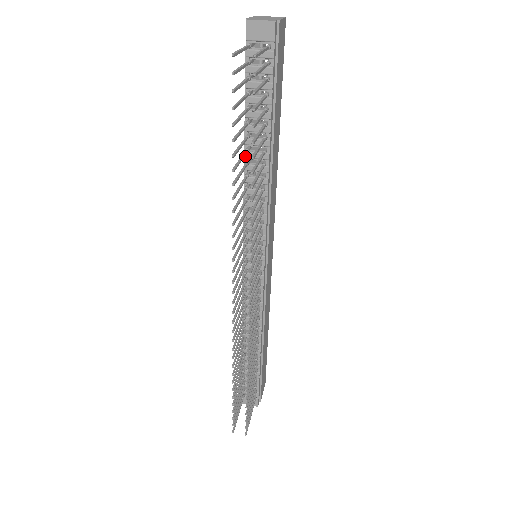
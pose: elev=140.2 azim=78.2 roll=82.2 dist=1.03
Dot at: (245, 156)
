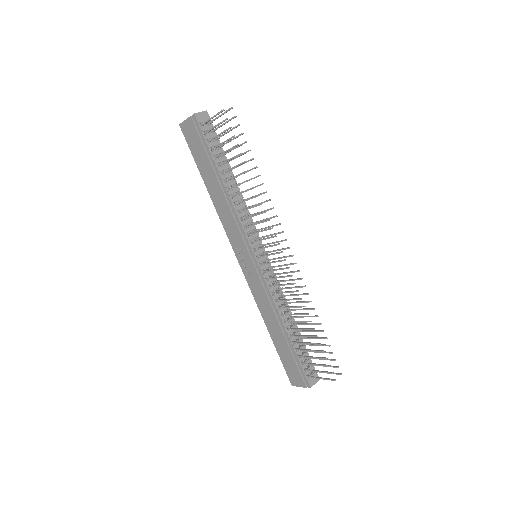
Dot at: (226, 187)
